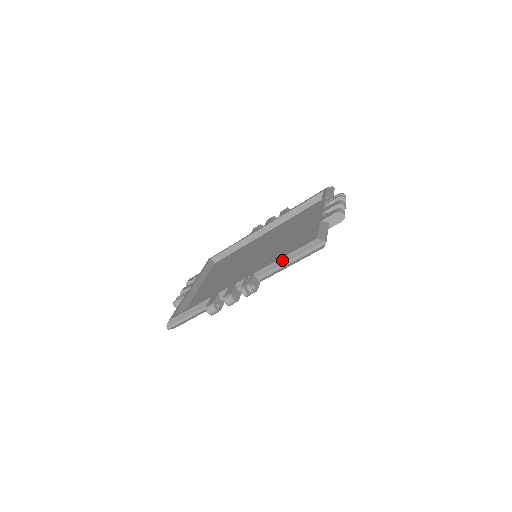
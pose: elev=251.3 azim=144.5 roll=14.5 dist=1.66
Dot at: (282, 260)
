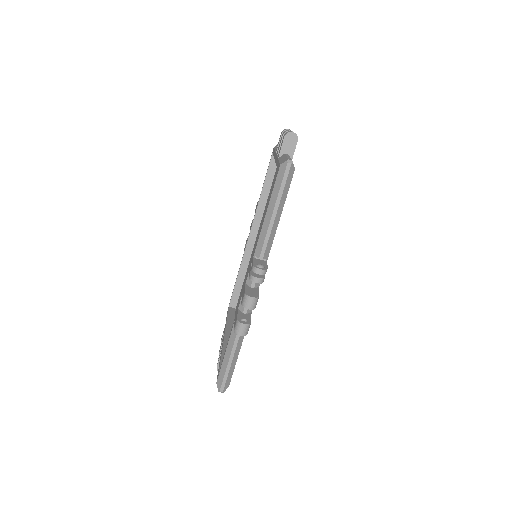
Dot at: (267, 218)
